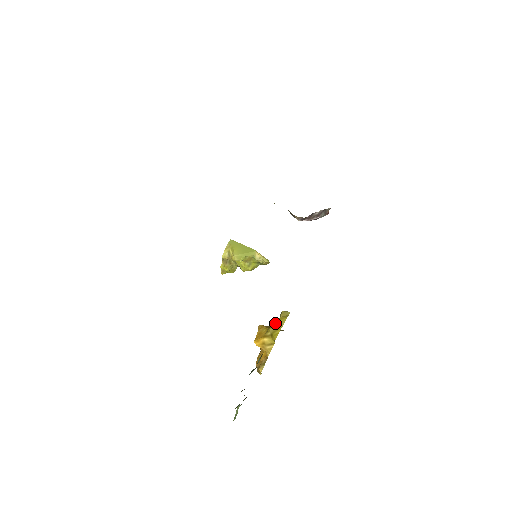
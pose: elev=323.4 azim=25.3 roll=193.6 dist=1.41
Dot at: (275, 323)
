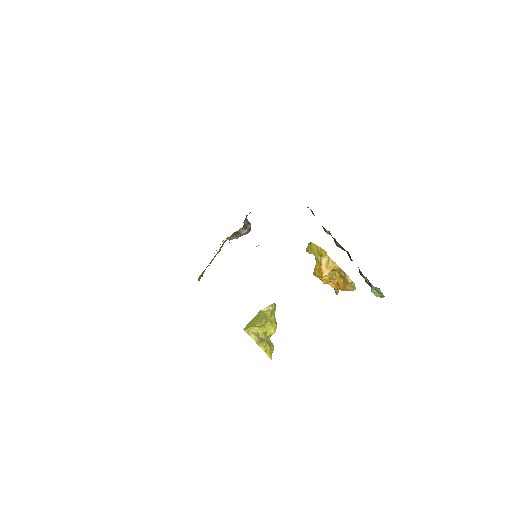
Dot at: (313, 253)
